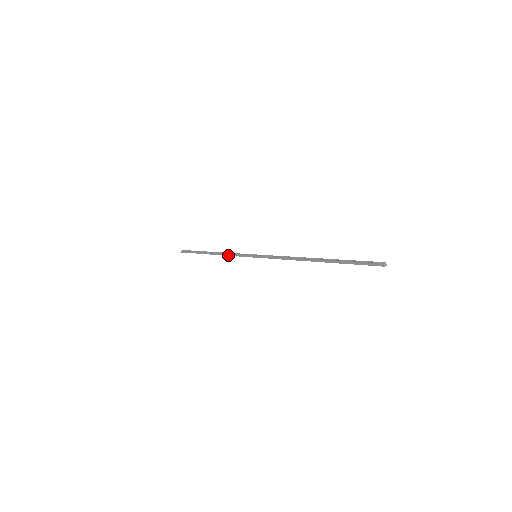
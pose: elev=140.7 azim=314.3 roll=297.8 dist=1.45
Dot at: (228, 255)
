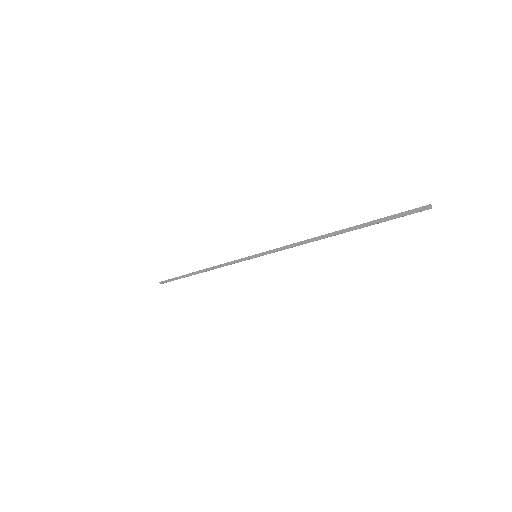
Dot at: (220, 266)
